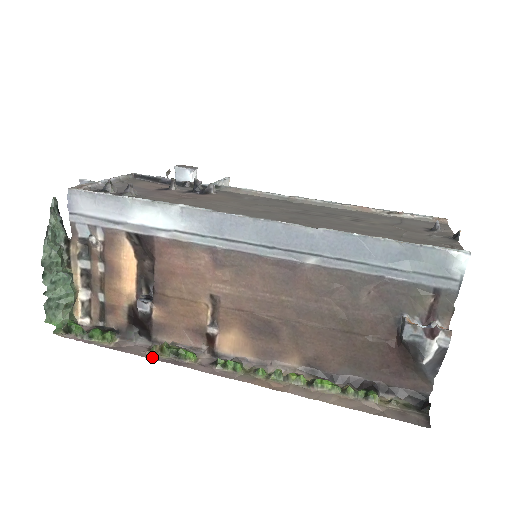
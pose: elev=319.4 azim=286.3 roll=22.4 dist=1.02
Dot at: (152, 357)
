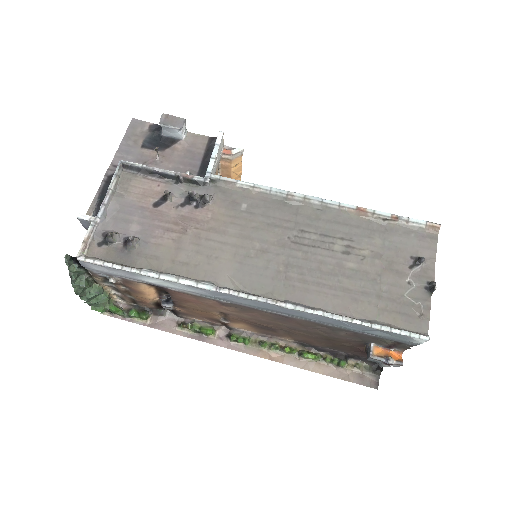
Dot at: (182, 334)
